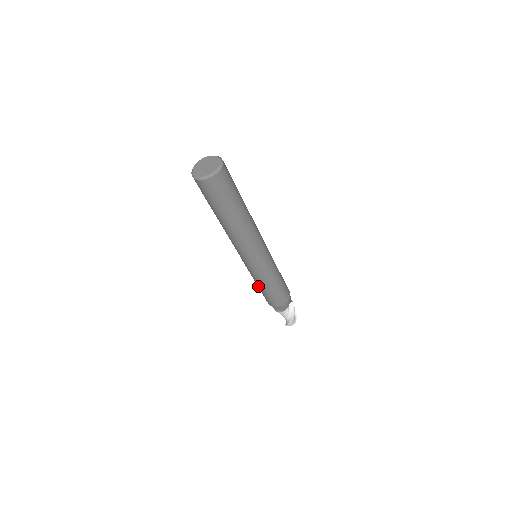
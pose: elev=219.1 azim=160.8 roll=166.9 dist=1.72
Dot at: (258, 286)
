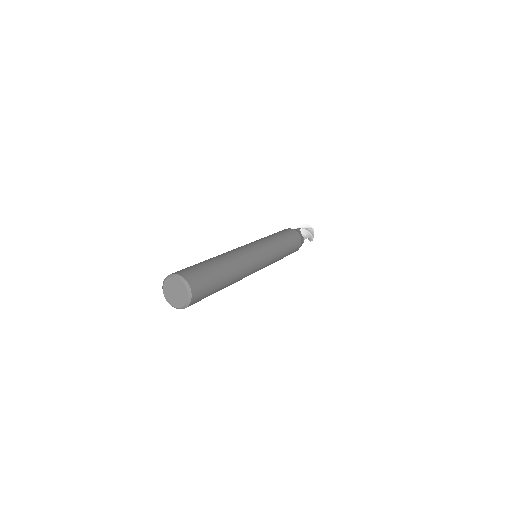
Dot at: occluded
